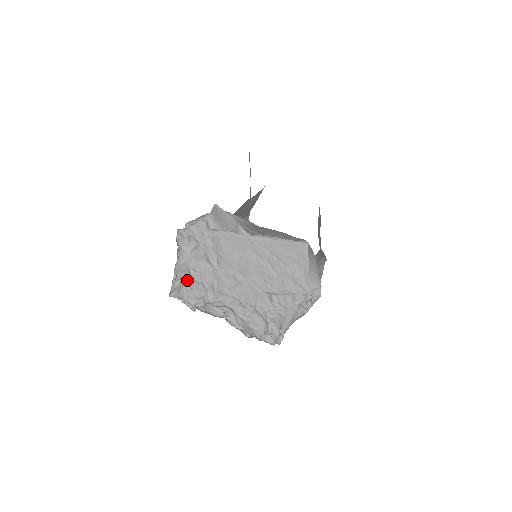
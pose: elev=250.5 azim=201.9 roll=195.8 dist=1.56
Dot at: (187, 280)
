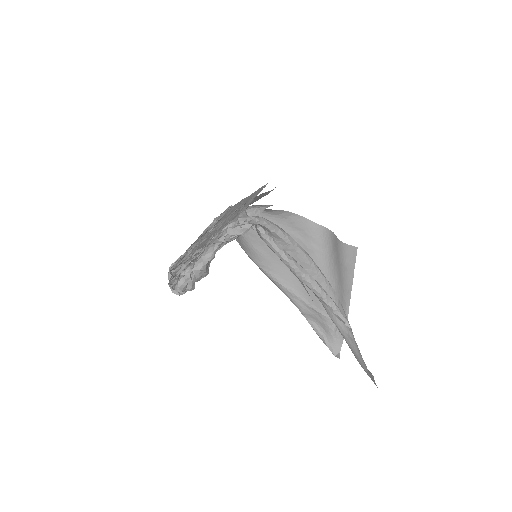
Dot at: occluded
